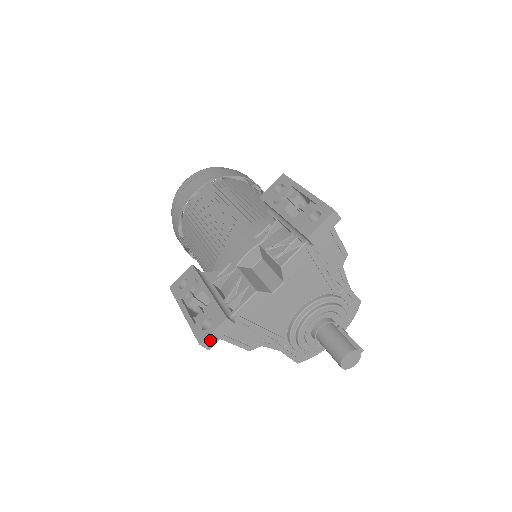
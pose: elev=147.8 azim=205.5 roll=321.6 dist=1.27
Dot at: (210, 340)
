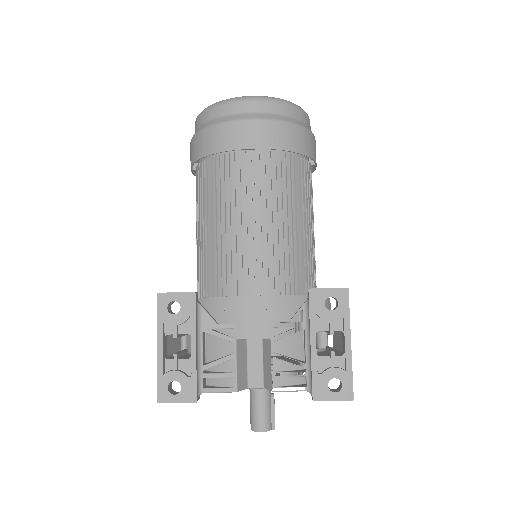
Dot at: (169, 402)
